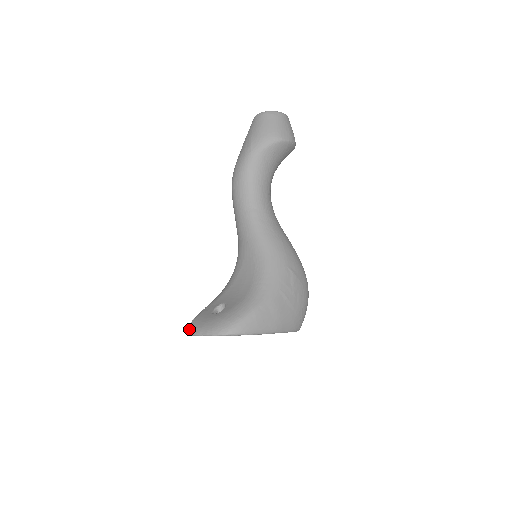
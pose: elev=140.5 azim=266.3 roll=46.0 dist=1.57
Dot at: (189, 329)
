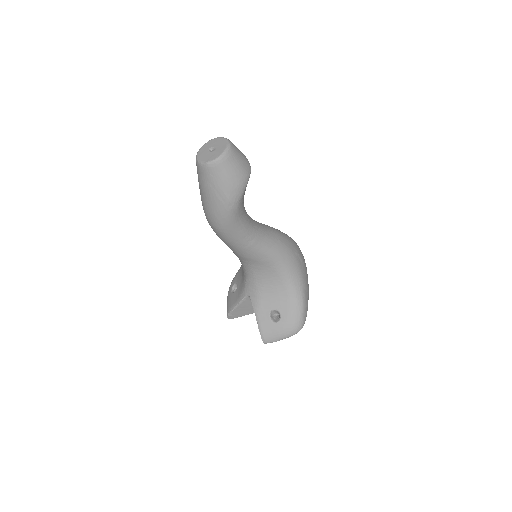
Dot at: (265, 341)
